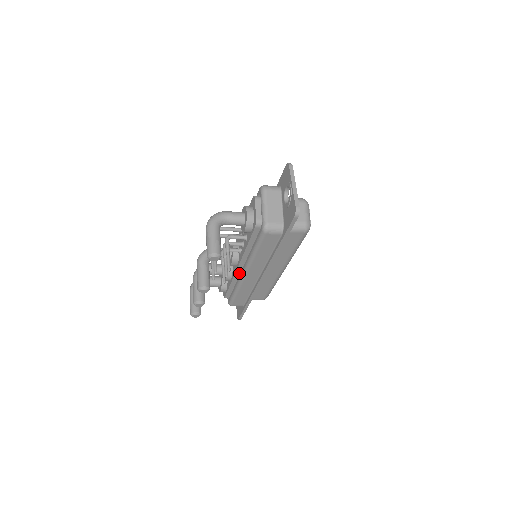
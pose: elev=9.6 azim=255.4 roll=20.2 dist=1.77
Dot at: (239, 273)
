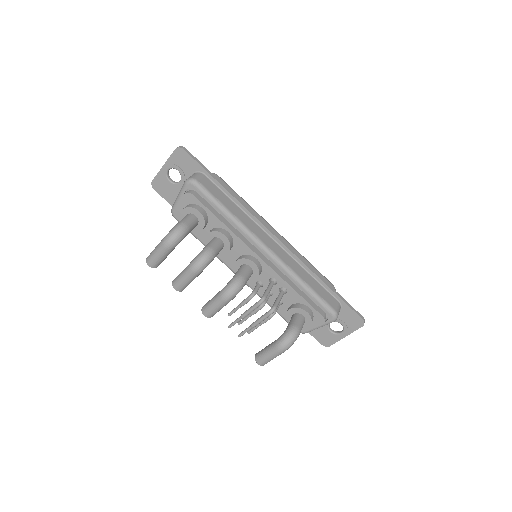
Dot at: (230, 263)
